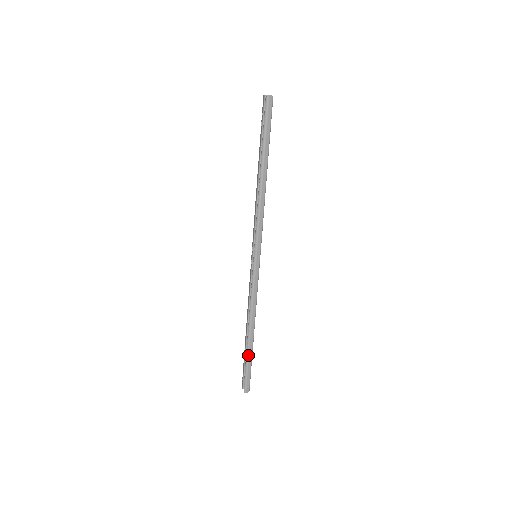
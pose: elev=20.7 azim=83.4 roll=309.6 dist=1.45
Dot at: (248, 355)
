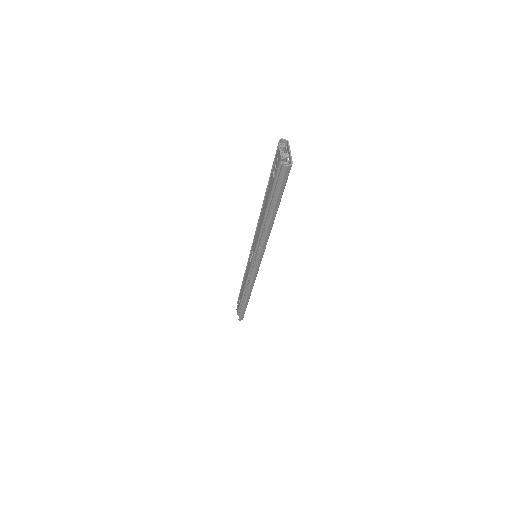
Dot at: (244, 307)
